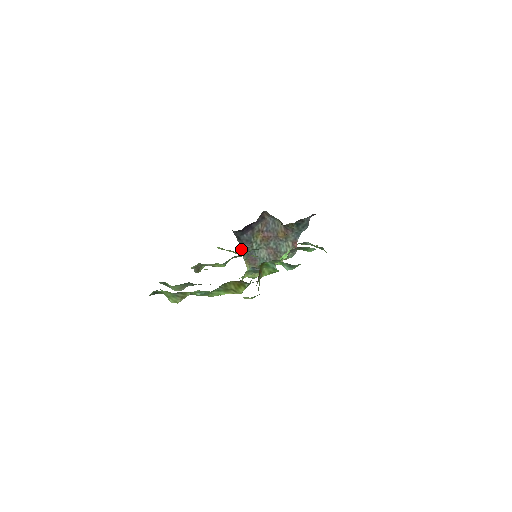
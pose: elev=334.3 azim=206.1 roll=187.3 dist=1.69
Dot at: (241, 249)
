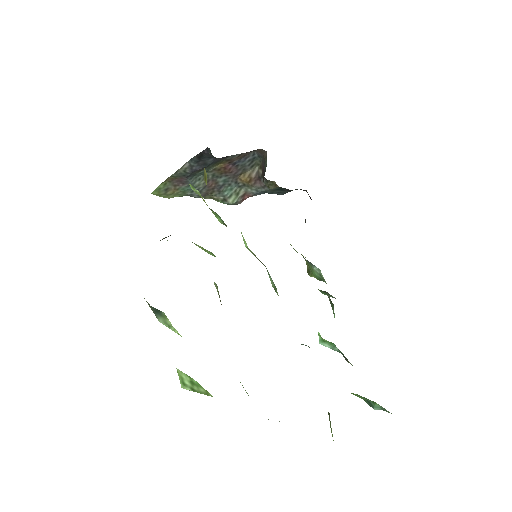
Dot at: (184, 165)
